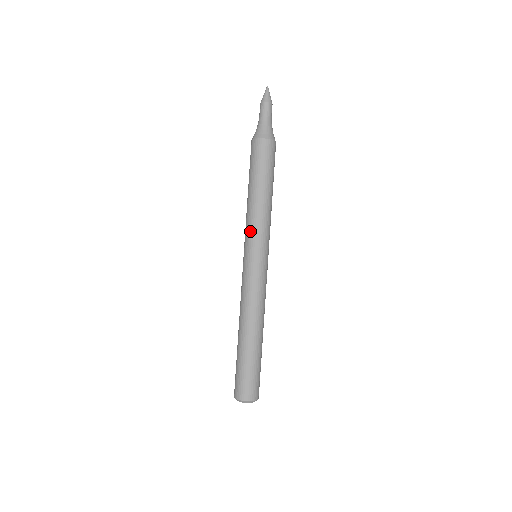
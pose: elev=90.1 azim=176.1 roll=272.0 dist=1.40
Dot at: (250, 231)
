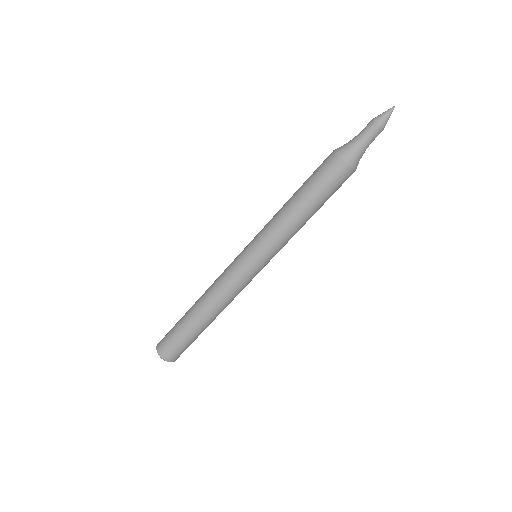
Dot at: (270, 240)
